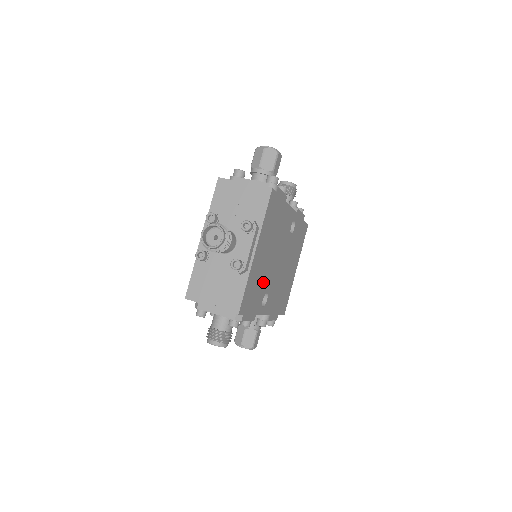
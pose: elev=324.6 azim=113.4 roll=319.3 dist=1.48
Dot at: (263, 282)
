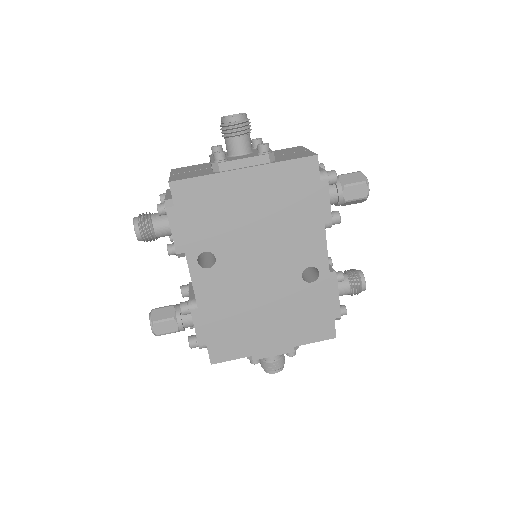
Dot at: (223, 232)
